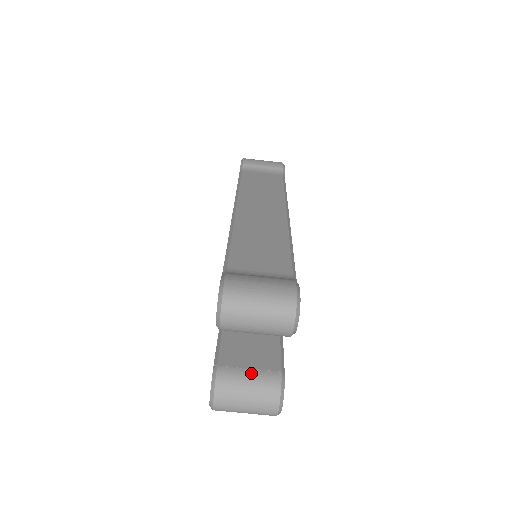
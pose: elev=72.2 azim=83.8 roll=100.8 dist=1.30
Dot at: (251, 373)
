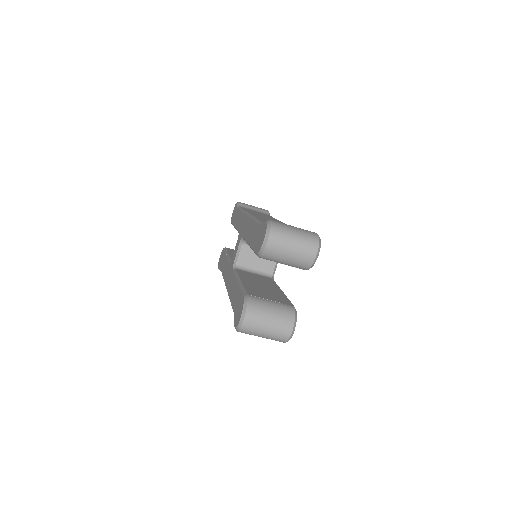
Dot at: (273, 302)
